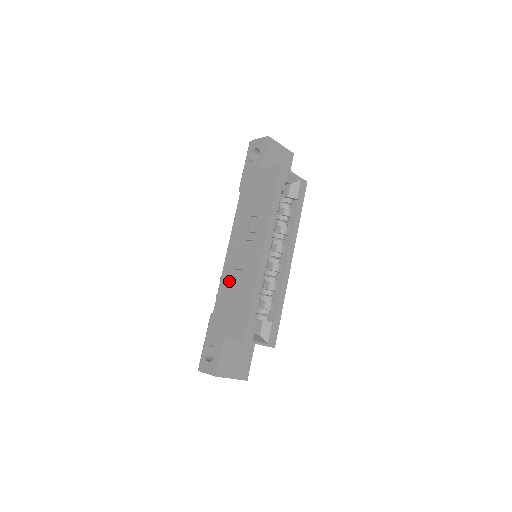
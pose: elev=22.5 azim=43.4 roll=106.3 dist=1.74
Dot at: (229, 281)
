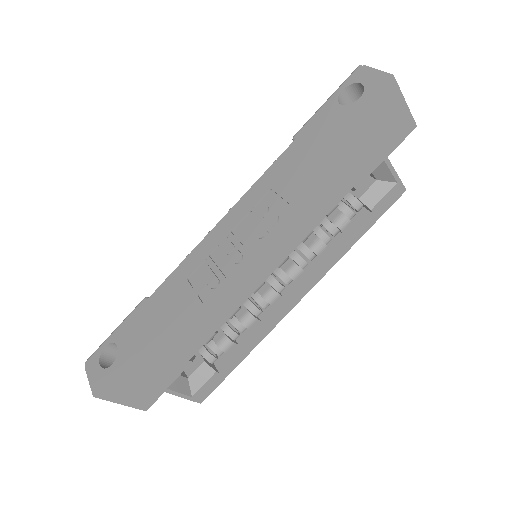
Dot at: (191, 273)
